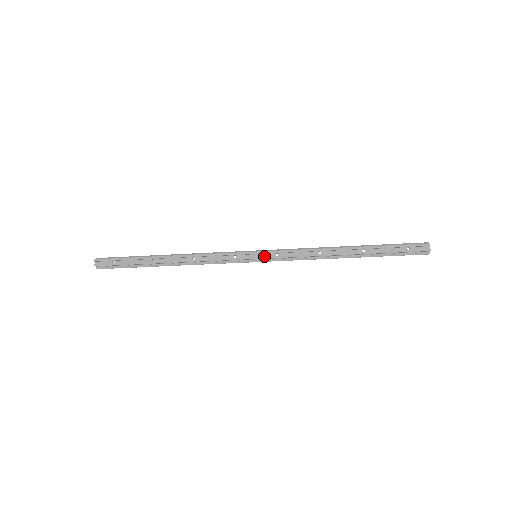
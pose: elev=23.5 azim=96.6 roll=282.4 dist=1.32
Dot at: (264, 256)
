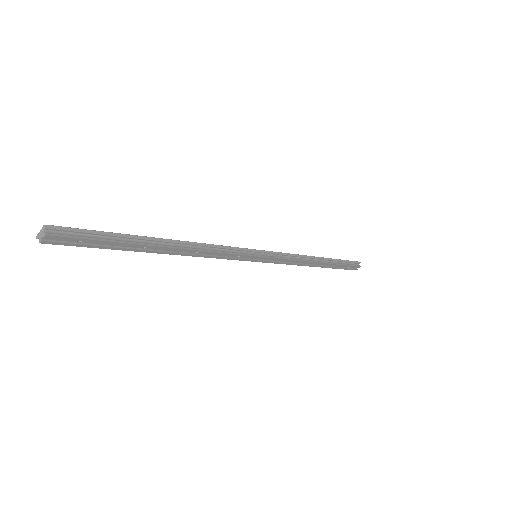
Dot at: (263, 261)
